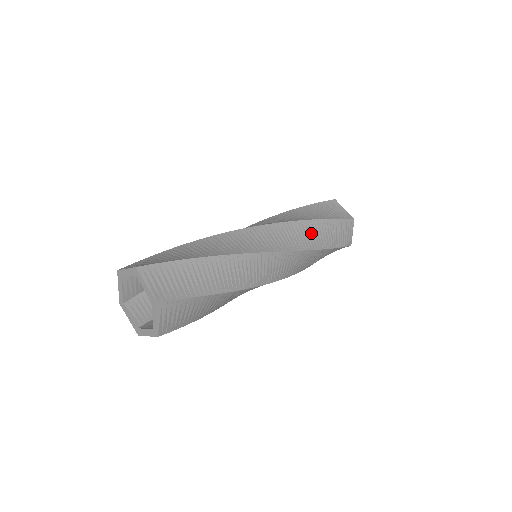
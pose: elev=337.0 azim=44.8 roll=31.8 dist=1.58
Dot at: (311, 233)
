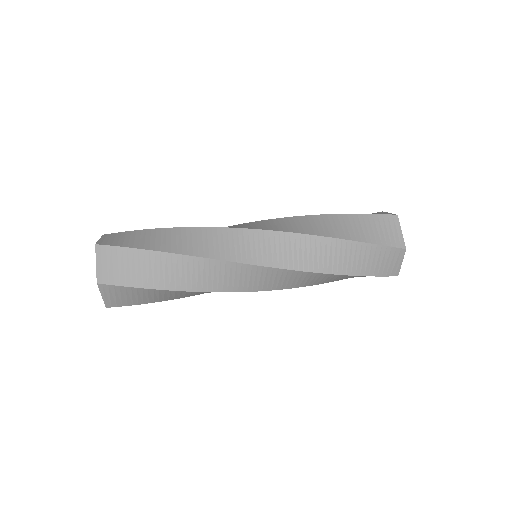
Dot at: (325, 253)
